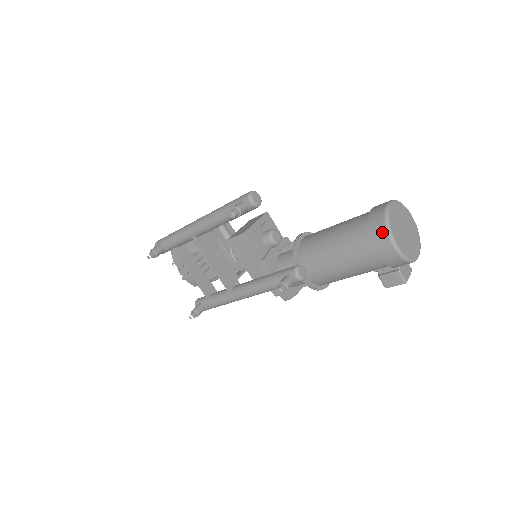
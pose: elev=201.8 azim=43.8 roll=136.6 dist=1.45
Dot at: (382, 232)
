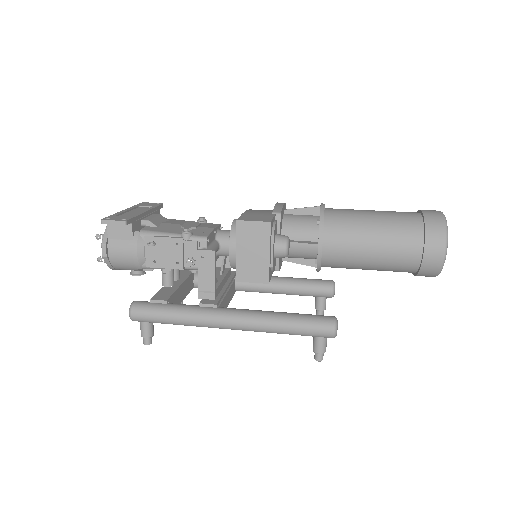
Dot at: (431, 276)
